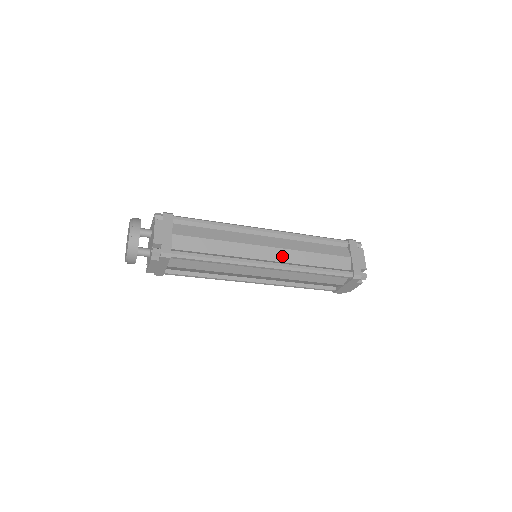
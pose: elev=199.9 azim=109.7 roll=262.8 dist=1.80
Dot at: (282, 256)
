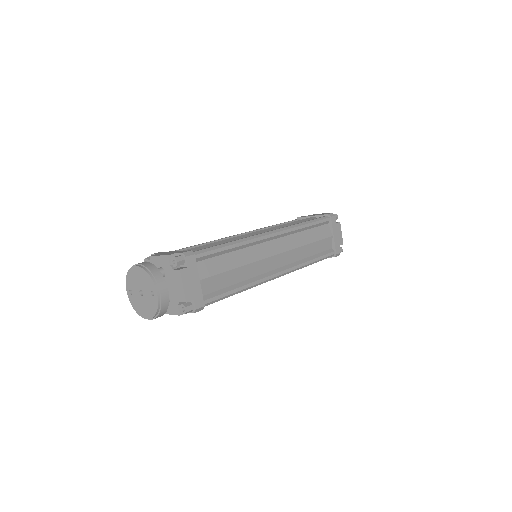
Dot at: (287, 259)
